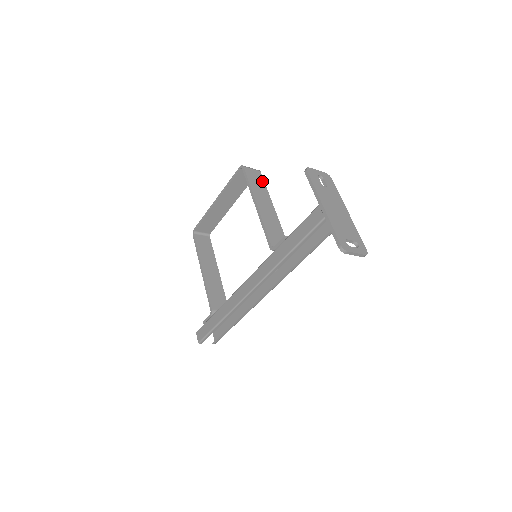
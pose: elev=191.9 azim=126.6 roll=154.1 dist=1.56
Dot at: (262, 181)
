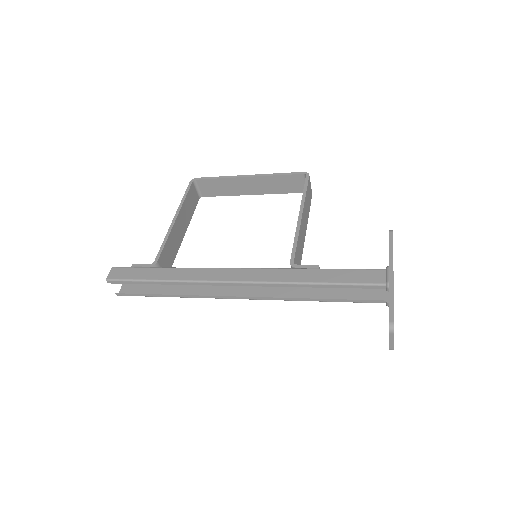
Dot at: (310, 202)
